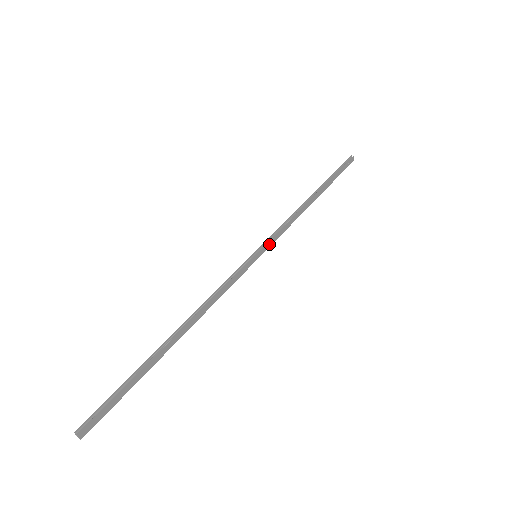
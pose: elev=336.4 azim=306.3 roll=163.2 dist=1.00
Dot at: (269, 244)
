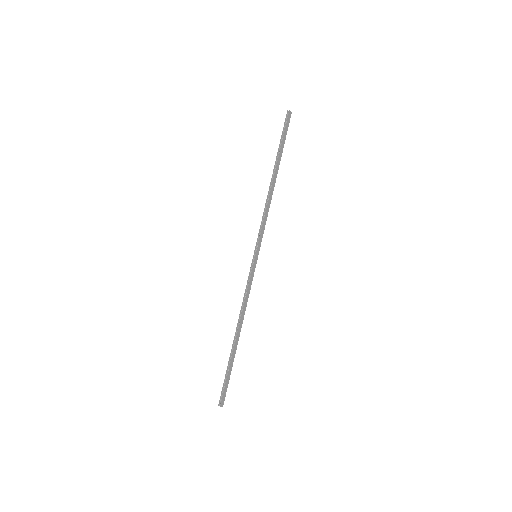
Dot at: (260, 242)
